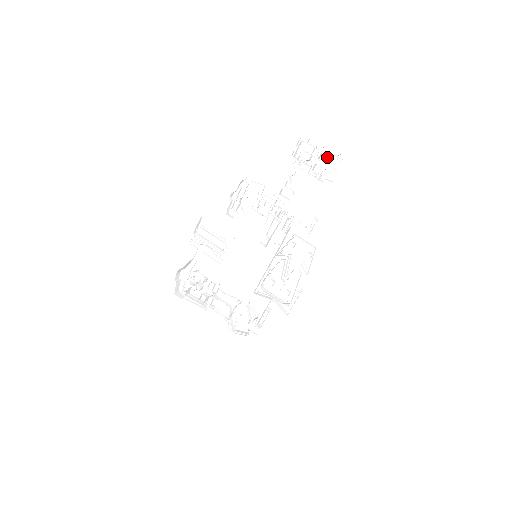
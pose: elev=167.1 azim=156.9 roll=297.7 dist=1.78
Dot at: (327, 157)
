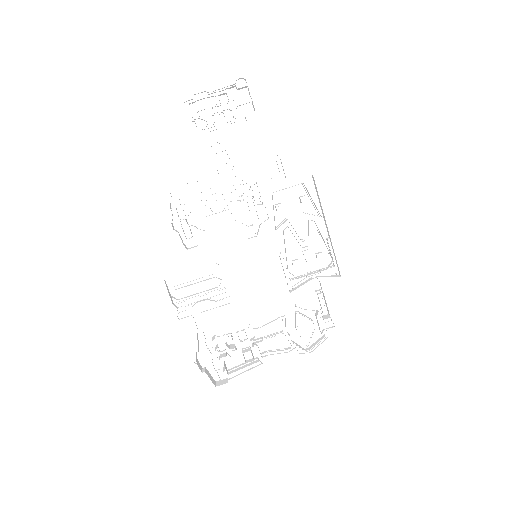
Dot at: (226, 96)
